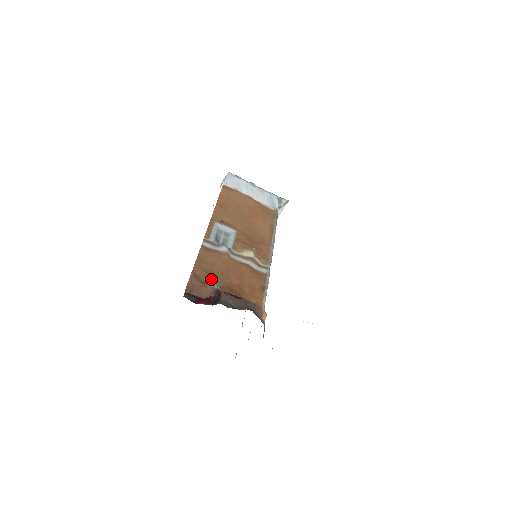
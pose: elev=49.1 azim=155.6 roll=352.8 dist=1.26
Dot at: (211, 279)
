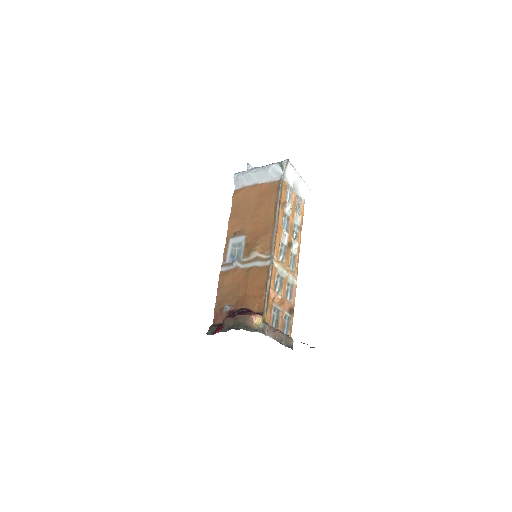
Dot at: (228, 301)
